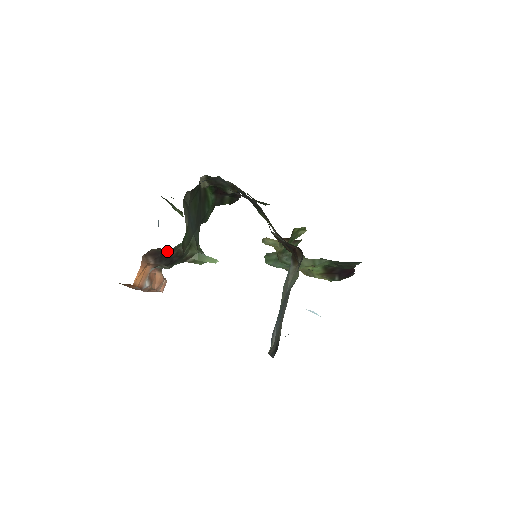
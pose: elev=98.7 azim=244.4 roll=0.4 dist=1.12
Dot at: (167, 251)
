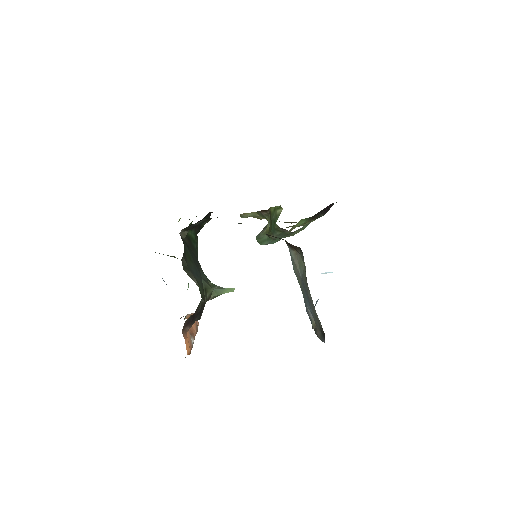
Dot at: (195, 312)
